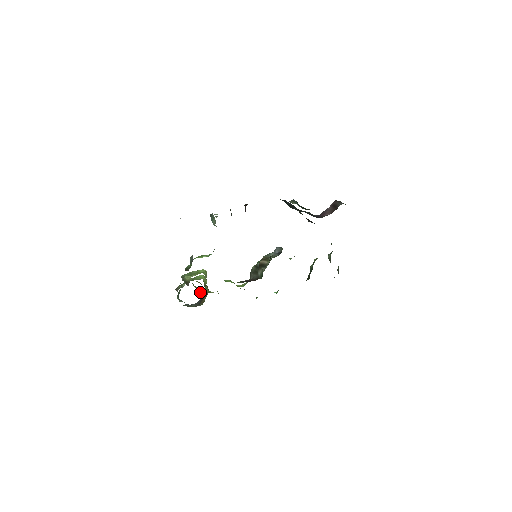
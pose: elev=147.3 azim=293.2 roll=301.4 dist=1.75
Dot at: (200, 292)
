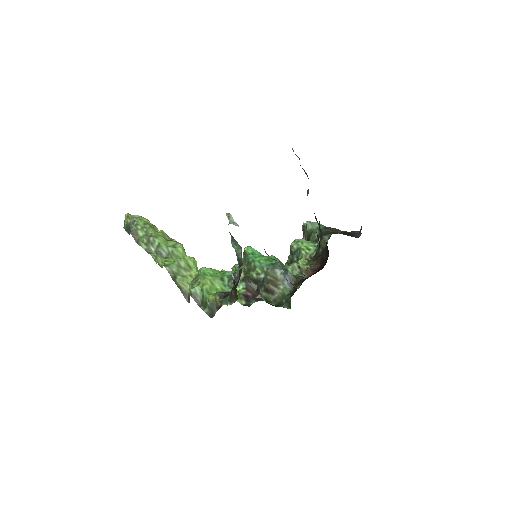
Dot at: occluded
